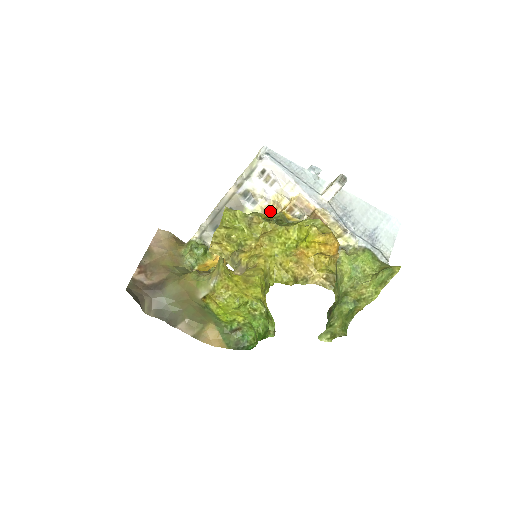
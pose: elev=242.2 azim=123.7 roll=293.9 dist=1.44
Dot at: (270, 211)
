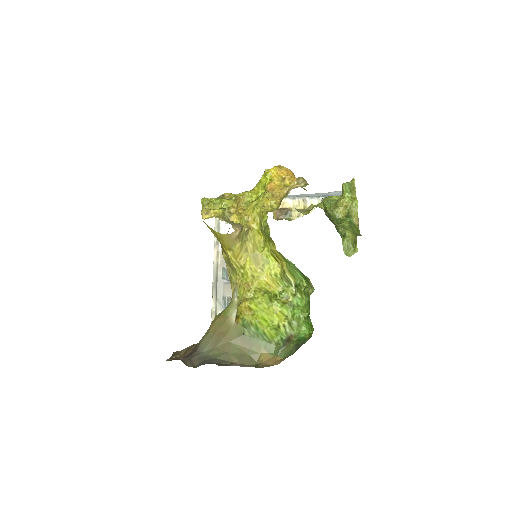
Dot at: occluded
